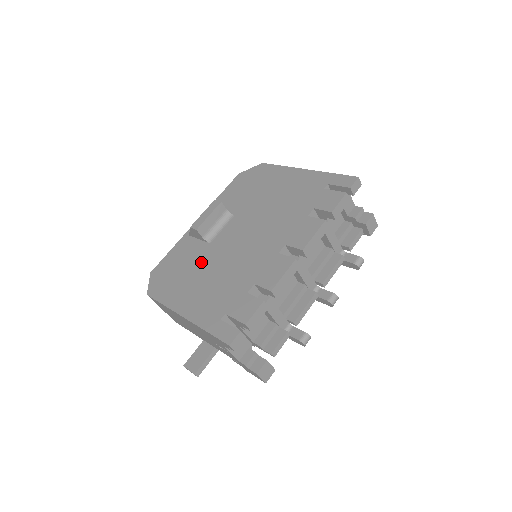
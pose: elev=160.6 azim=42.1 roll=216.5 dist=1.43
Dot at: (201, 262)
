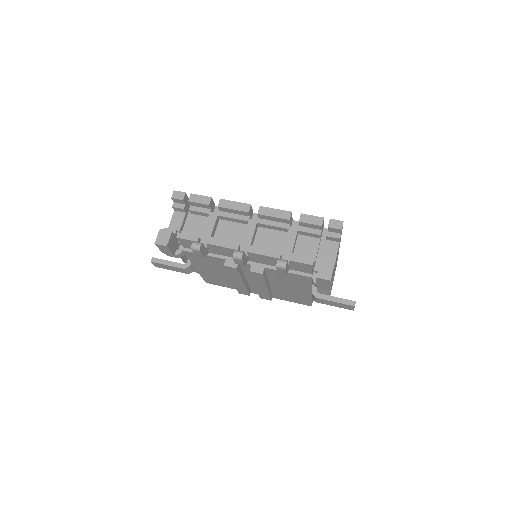
Dot at: occluded
